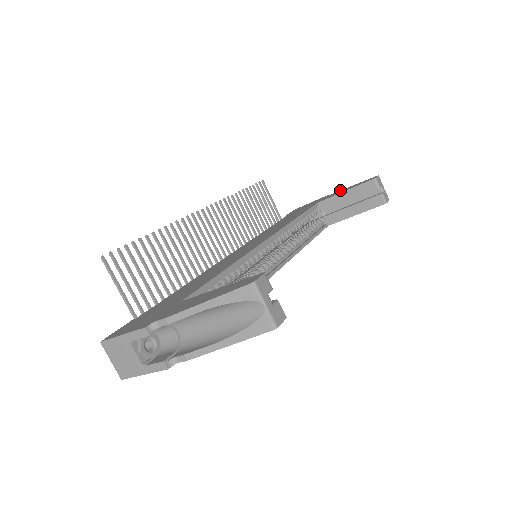
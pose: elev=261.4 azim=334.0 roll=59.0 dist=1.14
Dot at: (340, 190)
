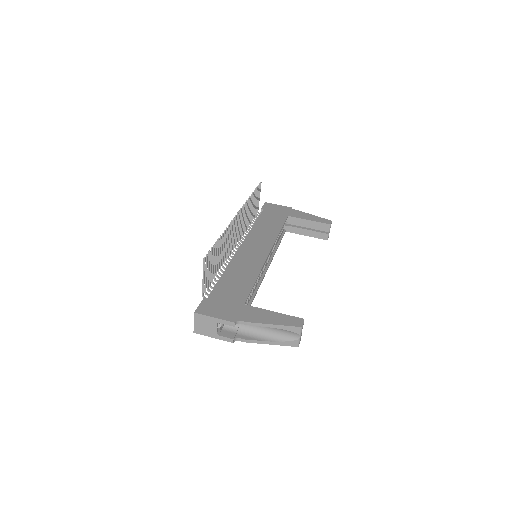
Dot at: (303, 212)
